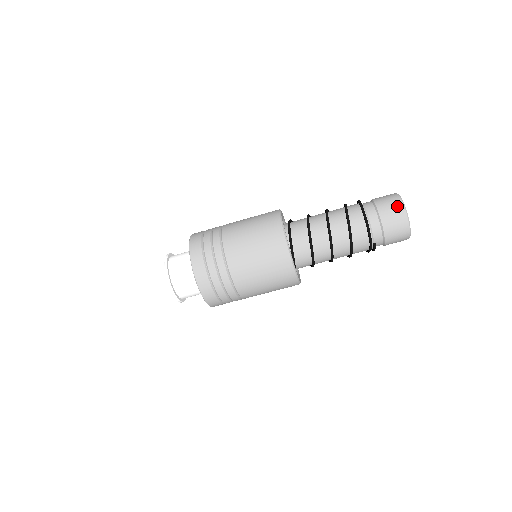
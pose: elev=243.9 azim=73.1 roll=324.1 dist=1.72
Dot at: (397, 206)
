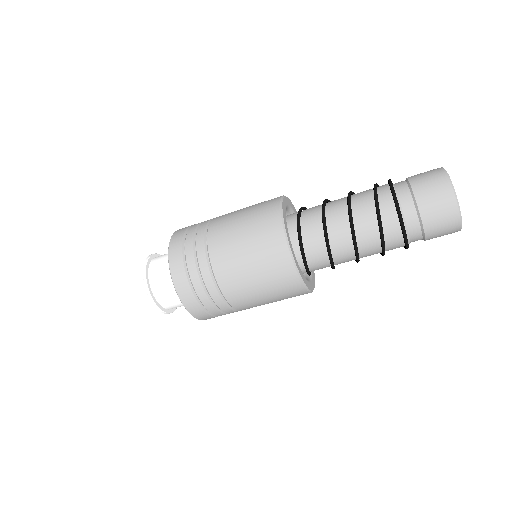
Dot at: (452, 227)
